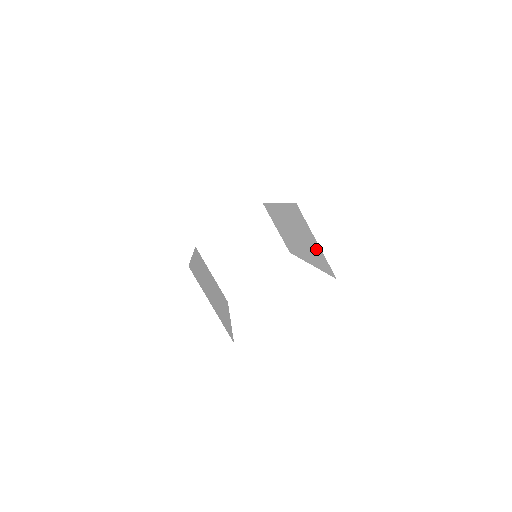
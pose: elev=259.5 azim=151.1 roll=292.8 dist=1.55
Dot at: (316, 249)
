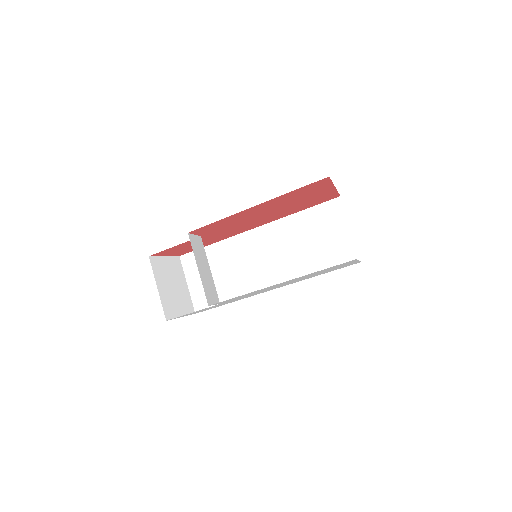
Dot at: (336, 243)
